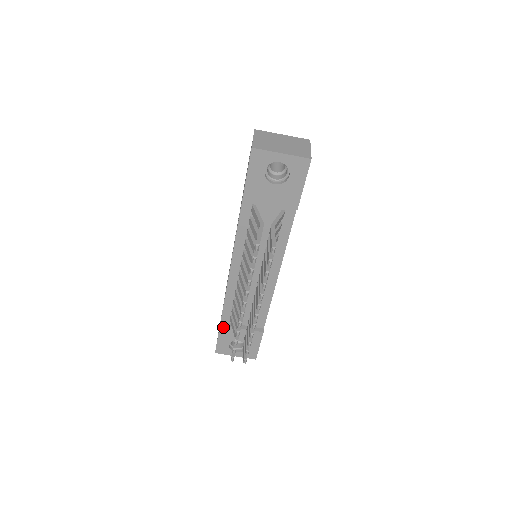
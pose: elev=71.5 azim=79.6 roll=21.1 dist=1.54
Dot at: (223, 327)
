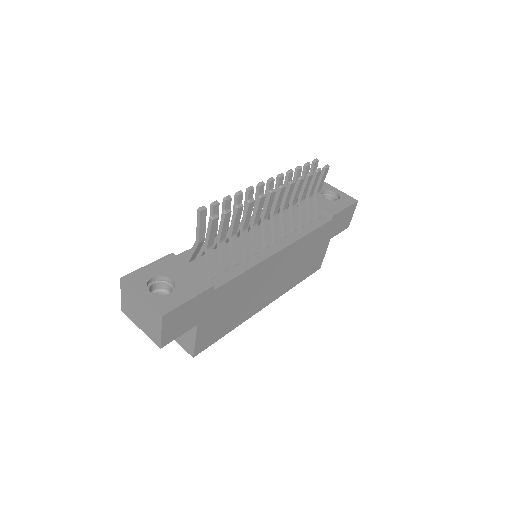
Dot at: (173, 256)
